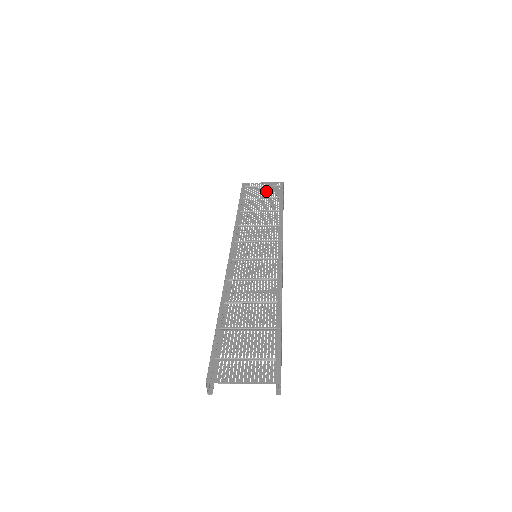
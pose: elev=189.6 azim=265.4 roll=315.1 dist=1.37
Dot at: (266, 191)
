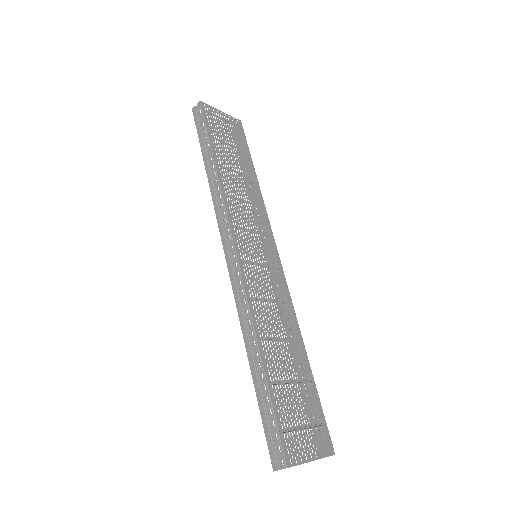
Dot at: (231, 132)
